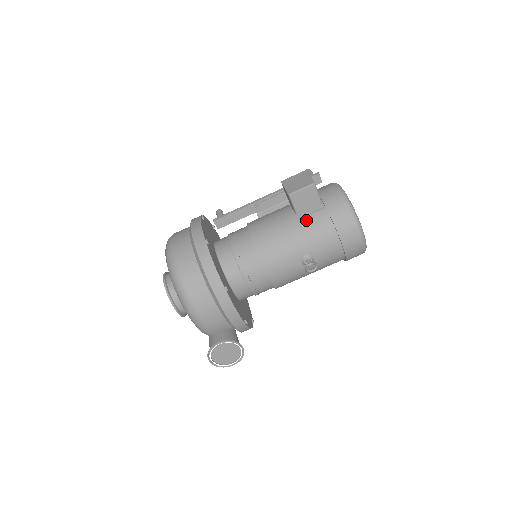
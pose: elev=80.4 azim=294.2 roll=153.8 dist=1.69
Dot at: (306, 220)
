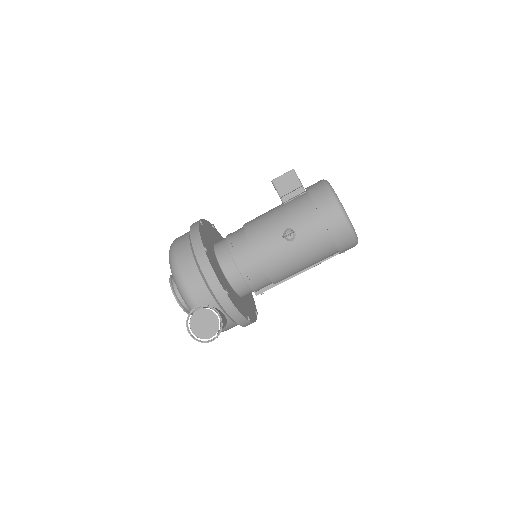
Dot at: (289, 203)
